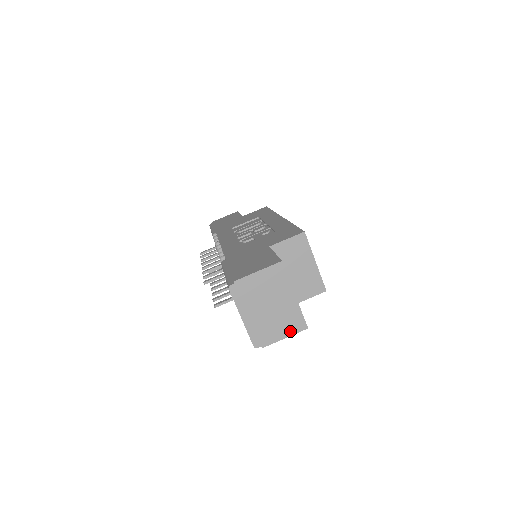
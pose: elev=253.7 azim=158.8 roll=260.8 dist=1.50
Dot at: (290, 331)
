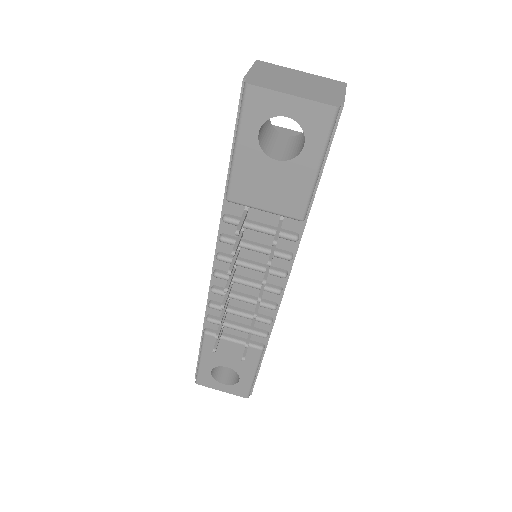
Dot at: (339, 89)
